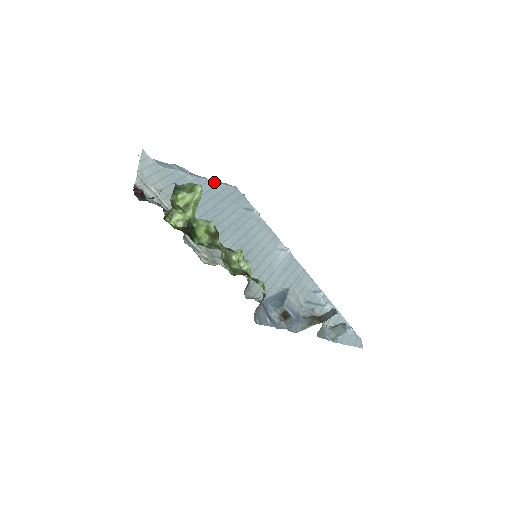
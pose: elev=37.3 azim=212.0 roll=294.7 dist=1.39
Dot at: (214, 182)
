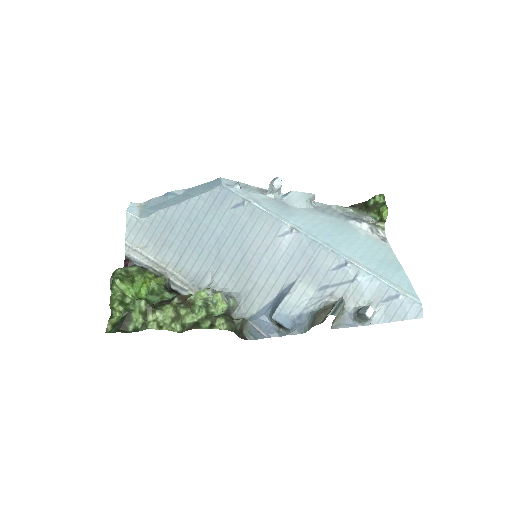
Dot at: (195, 198)
